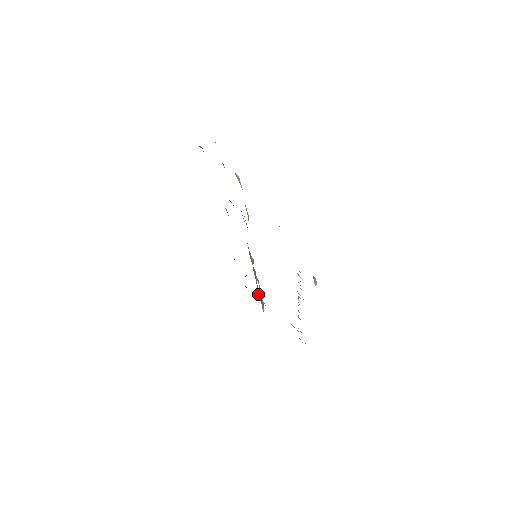
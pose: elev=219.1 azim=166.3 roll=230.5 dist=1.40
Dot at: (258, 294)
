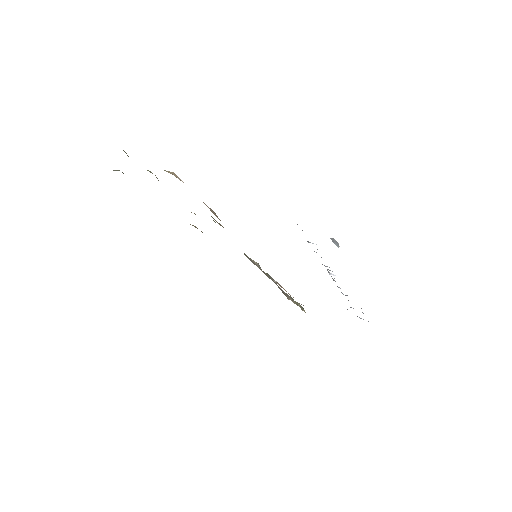
Dot at: (288, 298)
